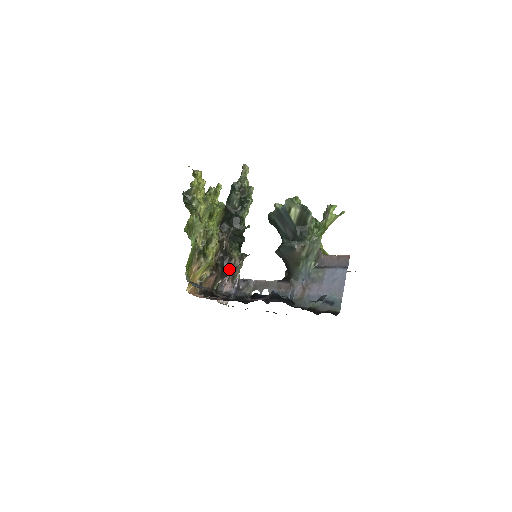
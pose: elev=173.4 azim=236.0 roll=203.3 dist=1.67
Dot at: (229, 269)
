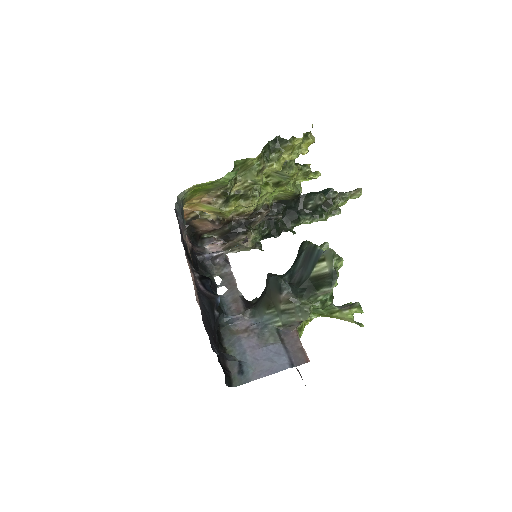
Dot at: (233, 238)
